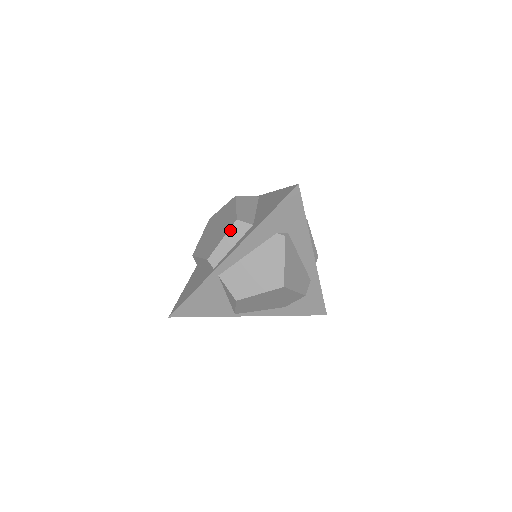
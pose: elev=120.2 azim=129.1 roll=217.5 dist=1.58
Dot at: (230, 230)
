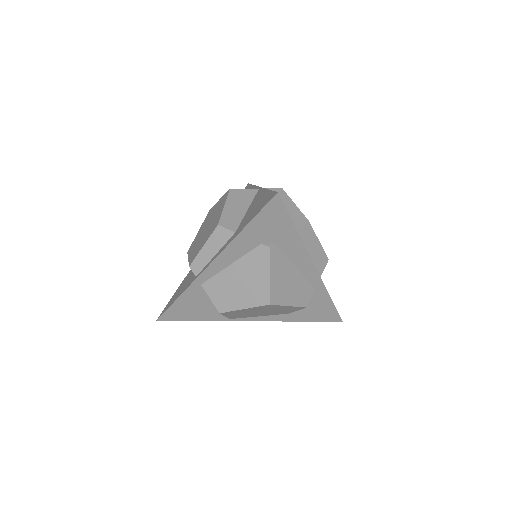
Dot at: (211, 236)
